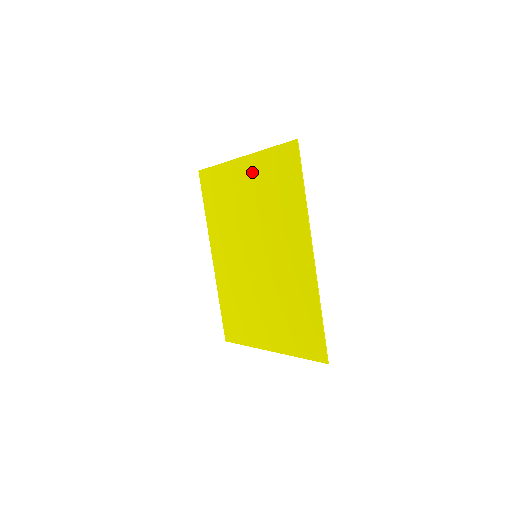
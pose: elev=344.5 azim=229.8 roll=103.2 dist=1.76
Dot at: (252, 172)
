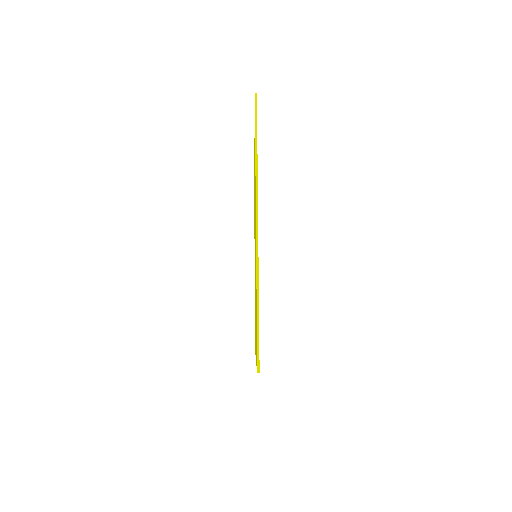
Dot at: occluded
